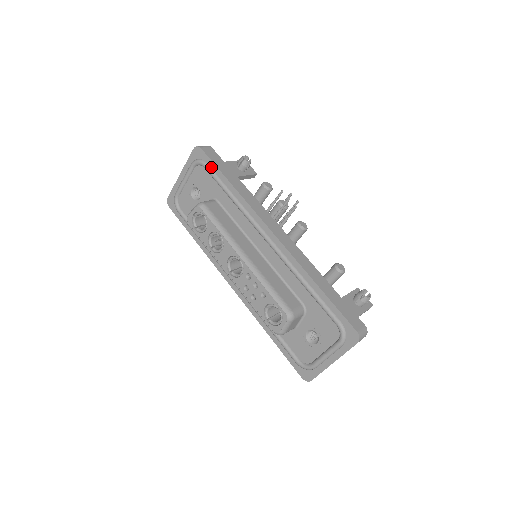
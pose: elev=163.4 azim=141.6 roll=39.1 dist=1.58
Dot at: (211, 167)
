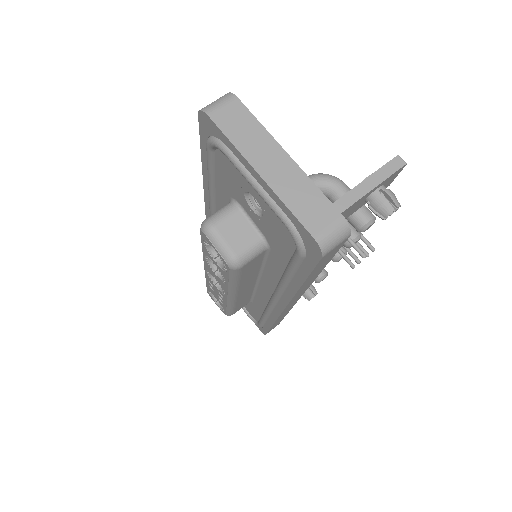
Dot at: (303, 264)
